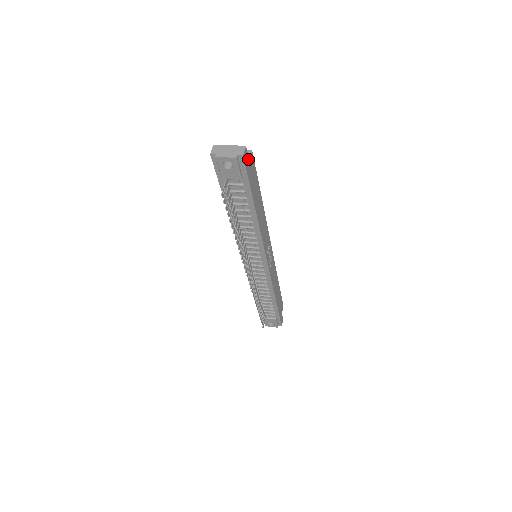
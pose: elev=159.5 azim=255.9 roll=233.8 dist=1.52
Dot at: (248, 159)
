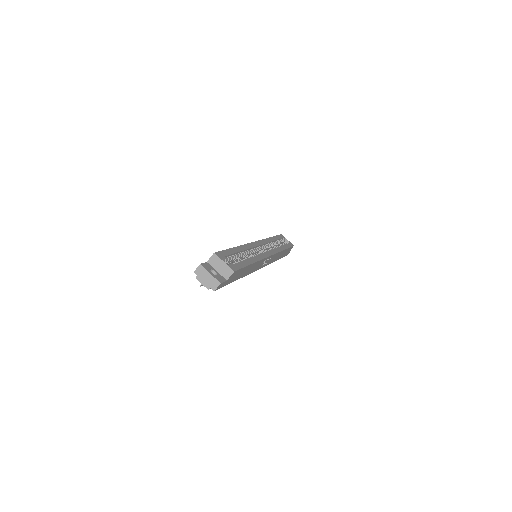
Dot at: (225, 281)
